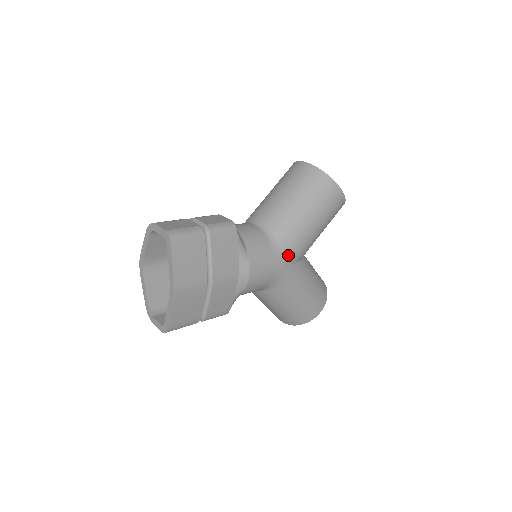
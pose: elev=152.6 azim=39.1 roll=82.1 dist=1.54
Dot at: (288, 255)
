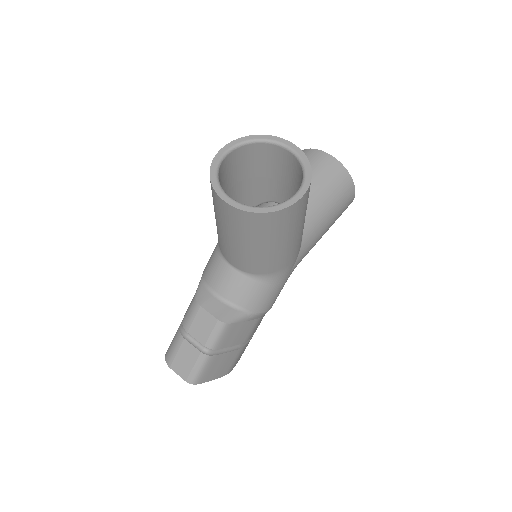
Dot at: (288, 268)
